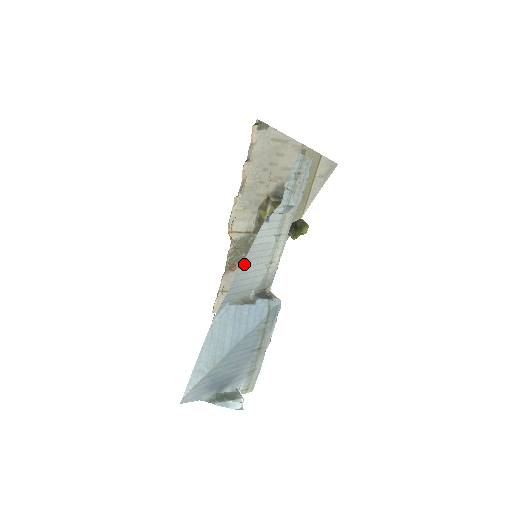
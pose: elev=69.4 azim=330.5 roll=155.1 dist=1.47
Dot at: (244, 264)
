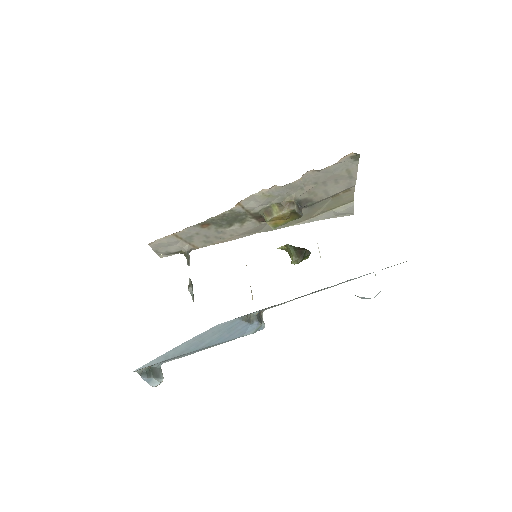
Dot at: occluded
